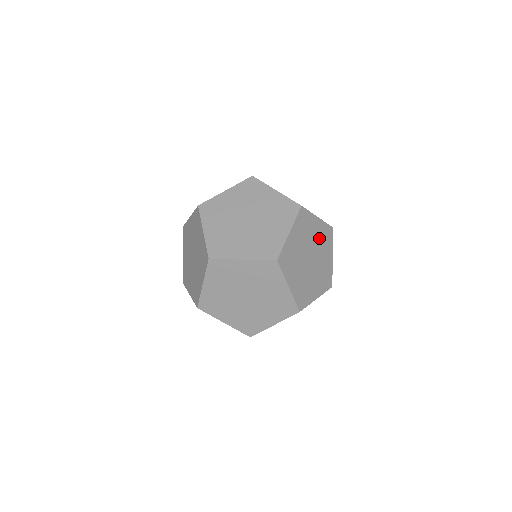
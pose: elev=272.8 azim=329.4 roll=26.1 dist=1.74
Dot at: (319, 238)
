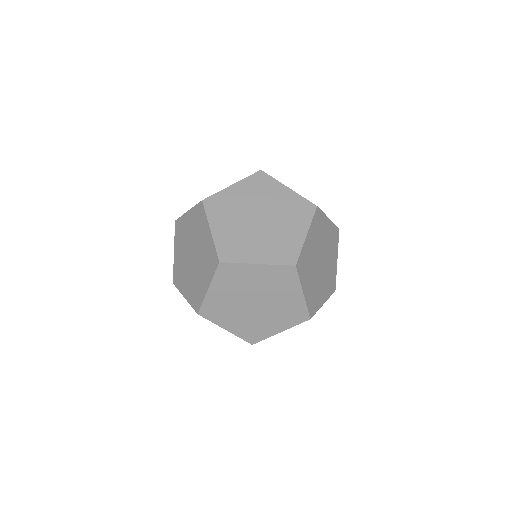
Dot at: (328, 240)
